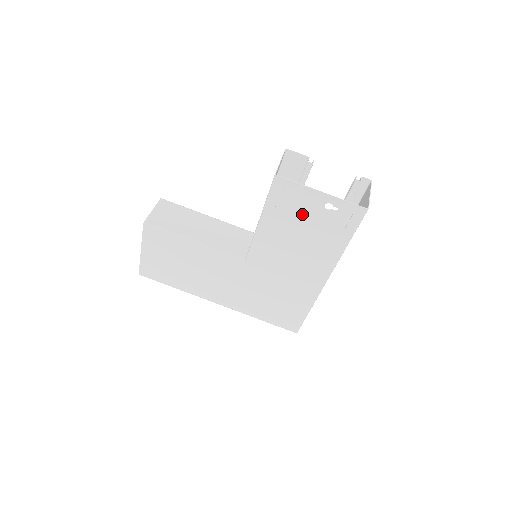
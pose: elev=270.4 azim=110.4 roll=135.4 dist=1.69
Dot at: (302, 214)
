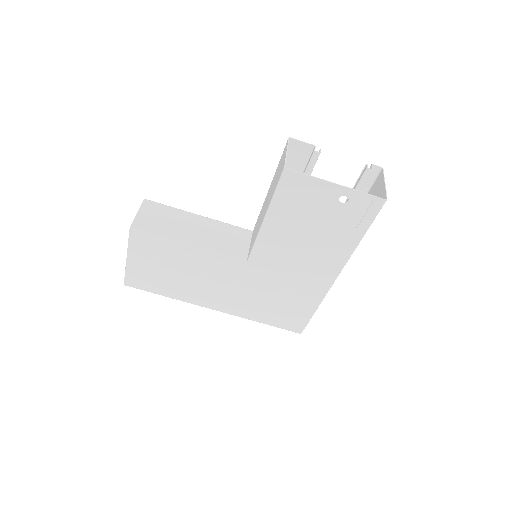
Dot at: (313, 209)
